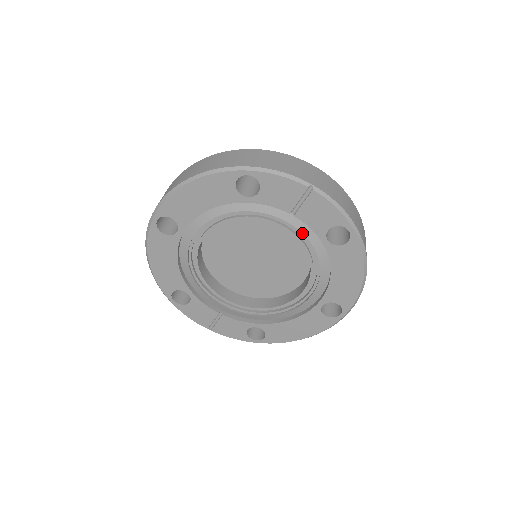
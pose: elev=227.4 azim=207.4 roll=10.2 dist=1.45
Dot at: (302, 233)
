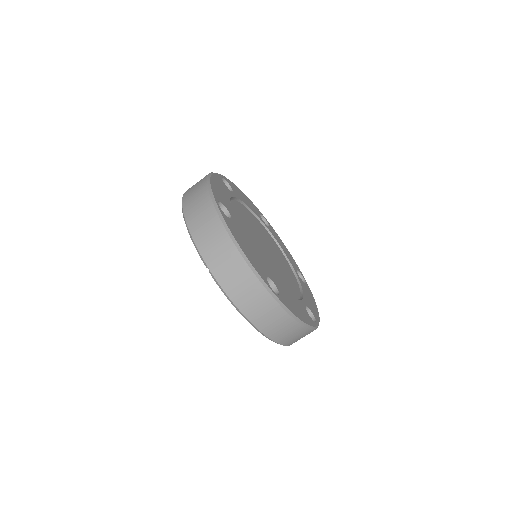
Dot at: occluded
